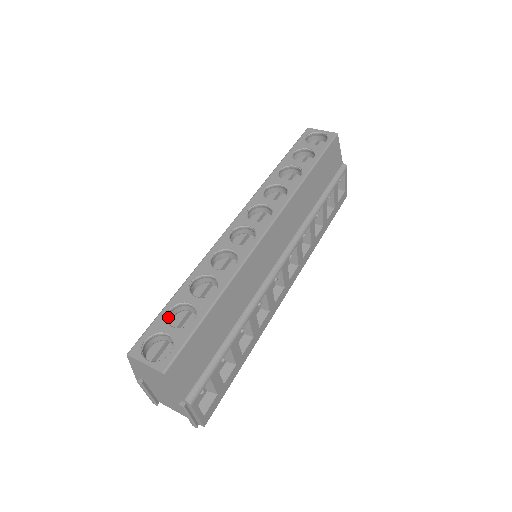
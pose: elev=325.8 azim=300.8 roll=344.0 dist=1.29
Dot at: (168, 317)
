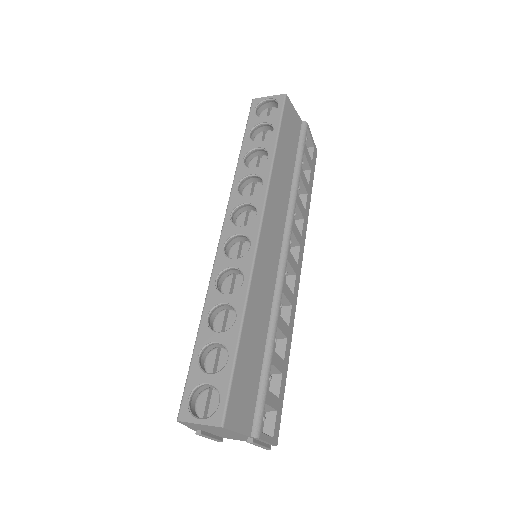
Dot at: (200, 364)
